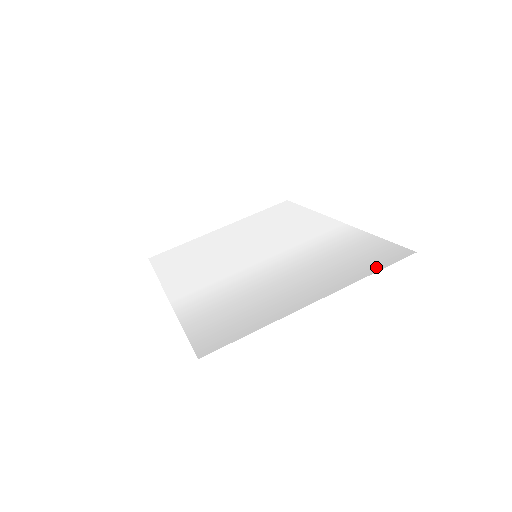
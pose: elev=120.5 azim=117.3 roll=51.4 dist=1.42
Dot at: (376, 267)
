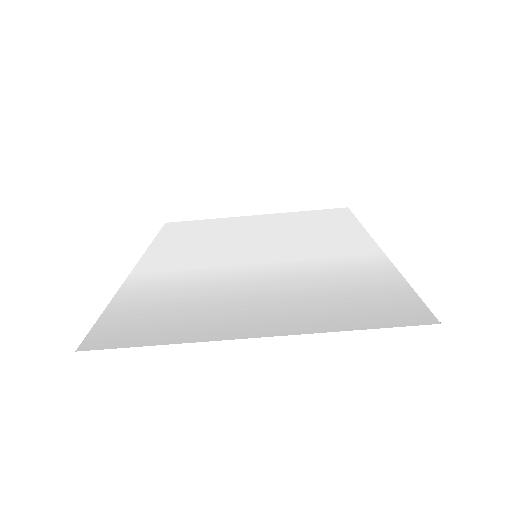
Dot at: (369, 322)
